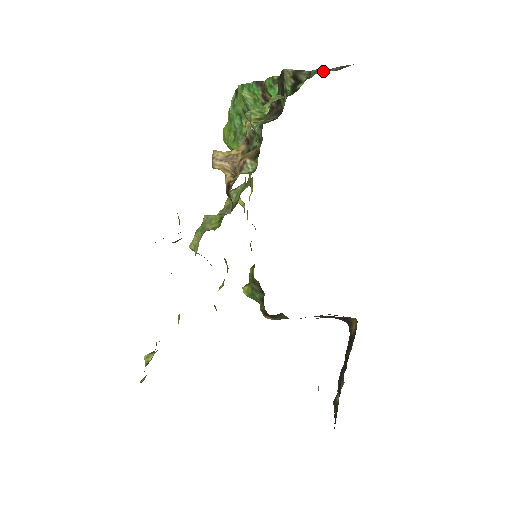
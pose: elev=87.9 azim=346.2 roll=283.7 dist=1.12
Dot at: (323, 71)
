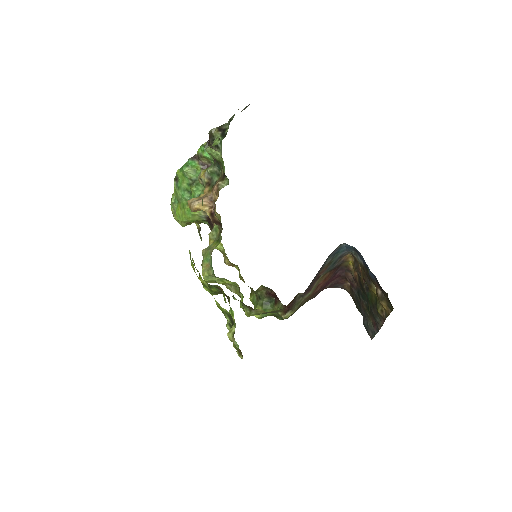
Dot at: occluded
